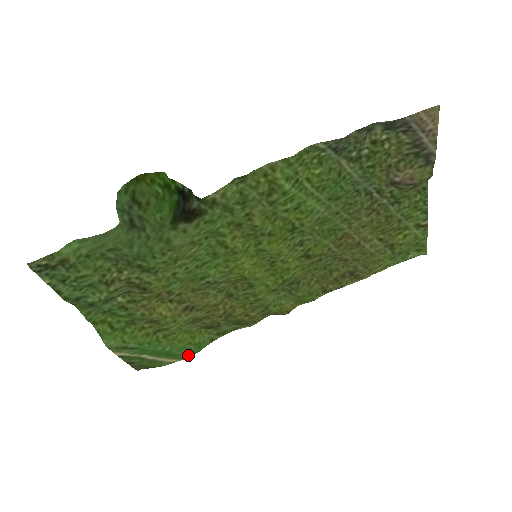
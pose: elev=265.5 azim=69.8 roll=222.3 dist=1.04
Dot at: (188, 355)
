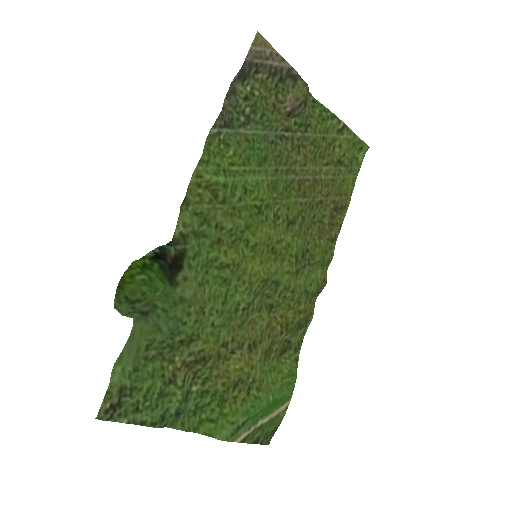
Dot at: (291, 390)
